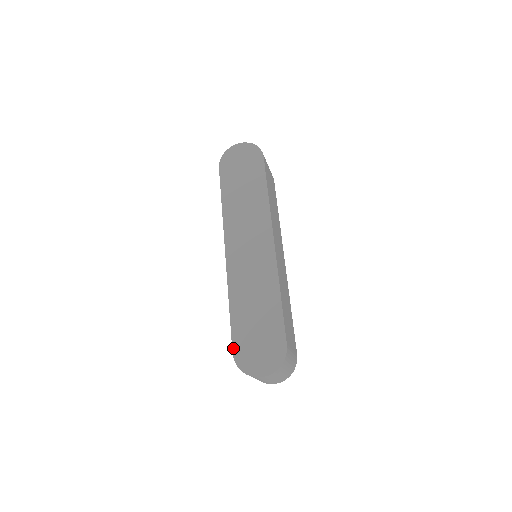
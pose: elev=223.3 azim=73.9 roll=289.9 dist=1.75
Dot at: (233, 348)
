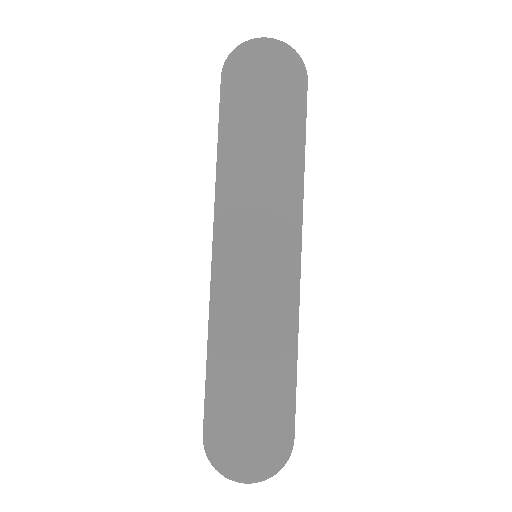
Dot at: (205, 427)
